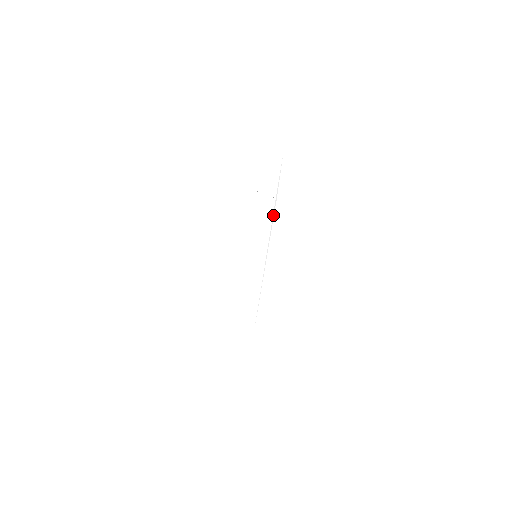
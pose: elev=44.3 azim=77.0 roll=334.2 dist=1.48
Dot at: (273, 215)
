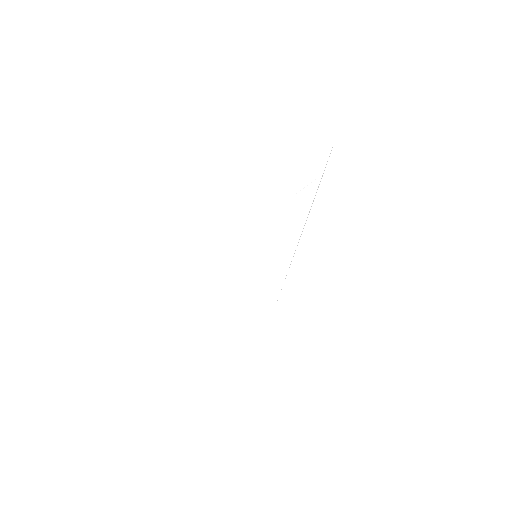
Dot at: (318, 186)
